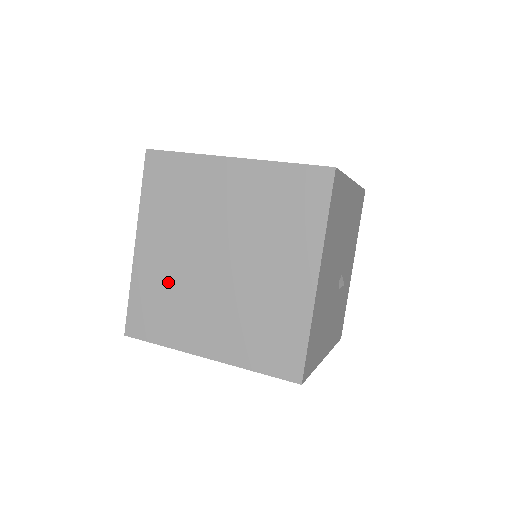
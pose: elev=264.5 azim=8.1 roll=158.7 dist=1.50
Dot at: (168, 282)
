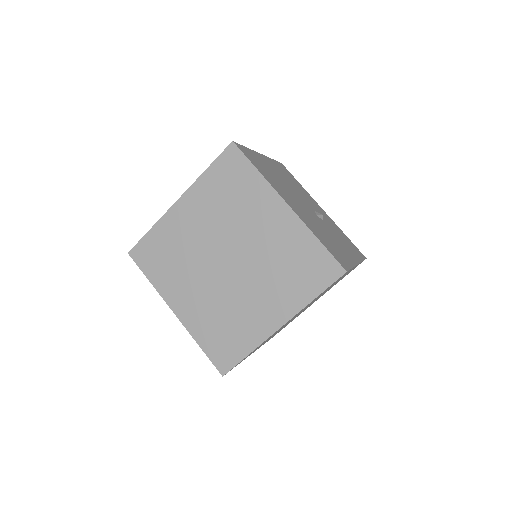
Dot at: (214, 311)
